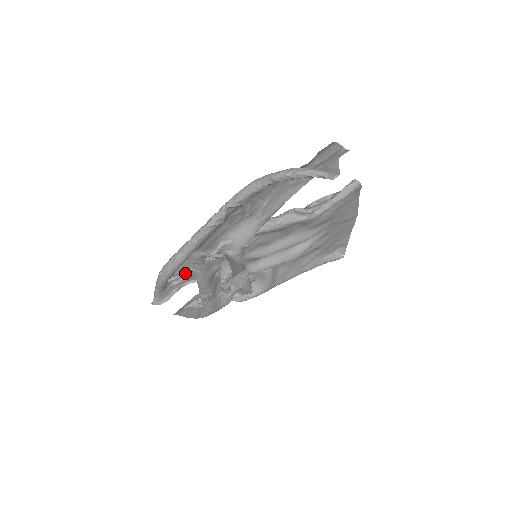
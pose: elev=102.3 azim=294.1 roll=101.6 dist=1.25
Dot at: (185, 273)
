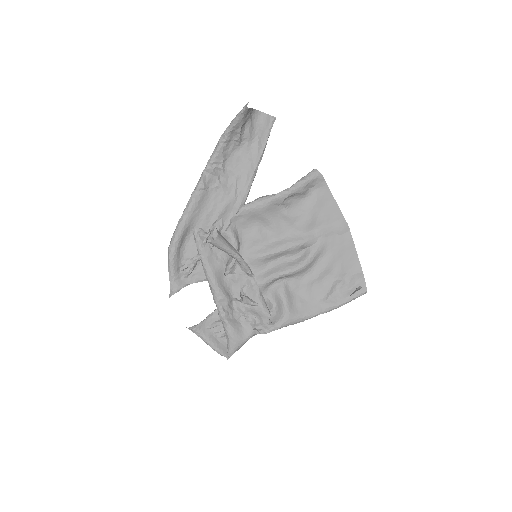
Dot at: (192, 259)
